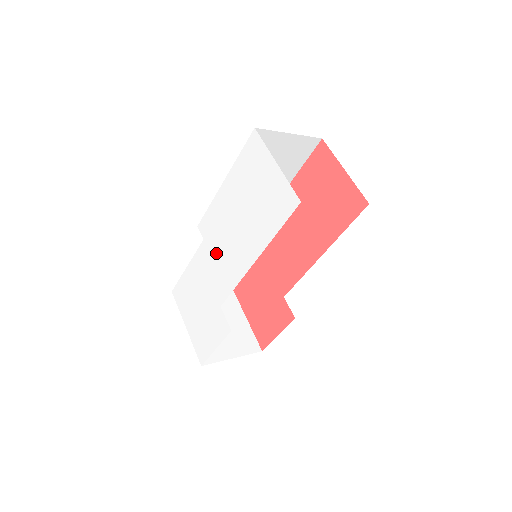
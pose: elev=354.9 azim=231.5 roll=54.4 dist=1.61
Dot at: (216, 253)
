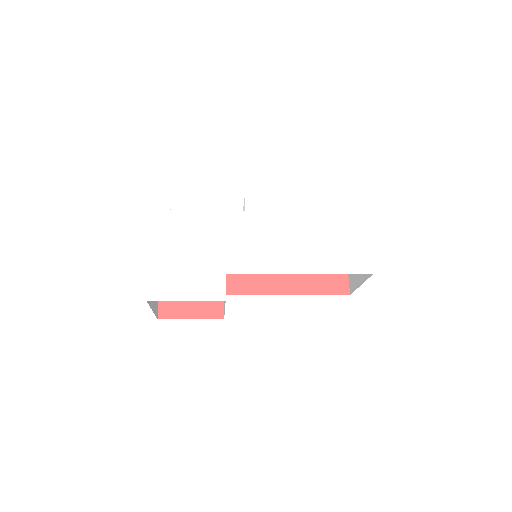
Dot at: (255, 233)
